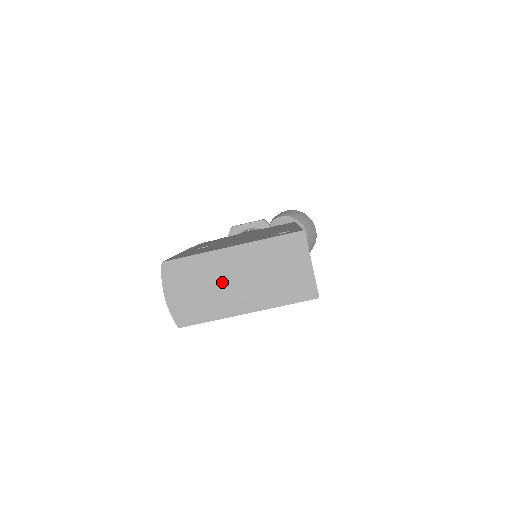
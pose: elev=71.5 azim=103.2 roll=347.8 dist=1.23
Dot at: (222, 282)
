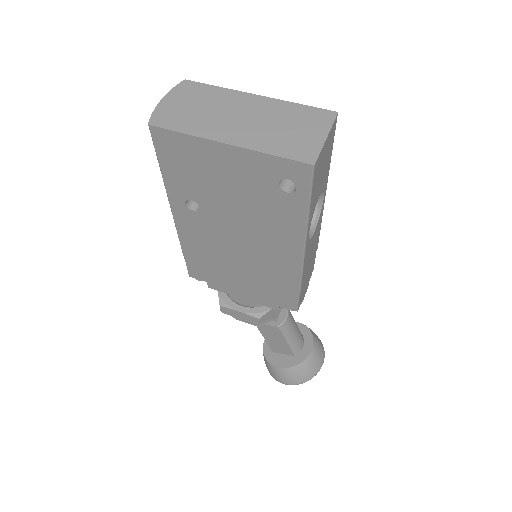
Dot at: (225, 112)
